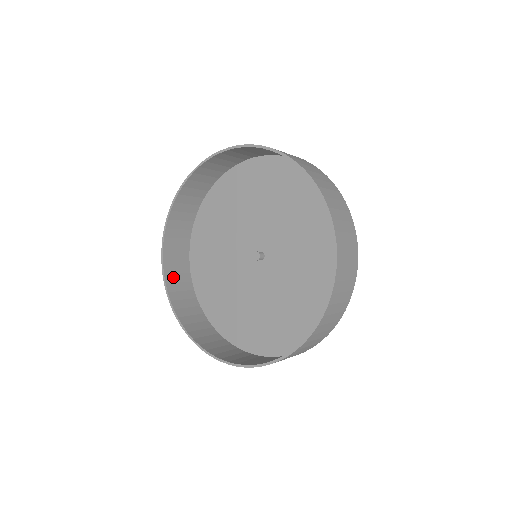
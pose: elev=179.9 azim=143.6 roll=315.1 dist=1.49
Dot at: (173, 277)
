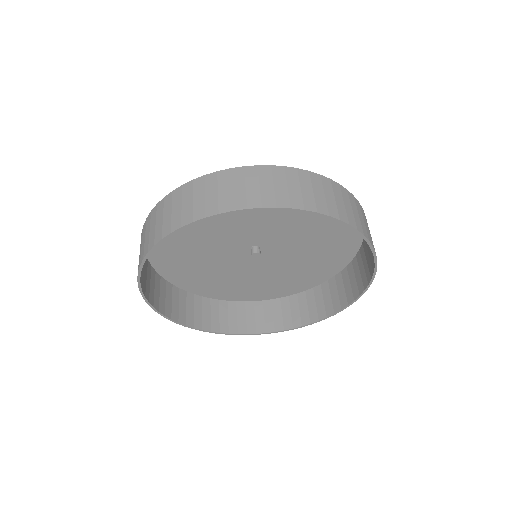
Dot at: (181, 313)
